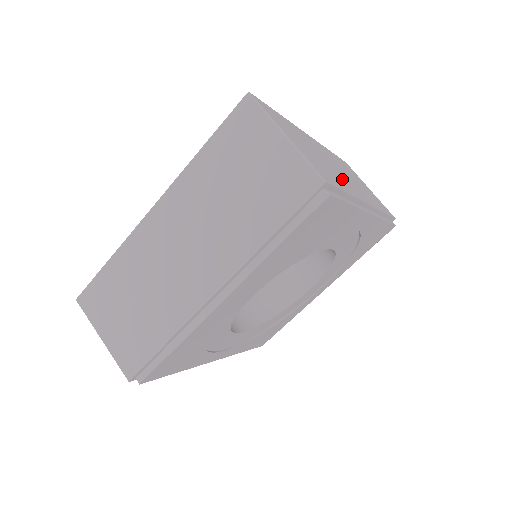
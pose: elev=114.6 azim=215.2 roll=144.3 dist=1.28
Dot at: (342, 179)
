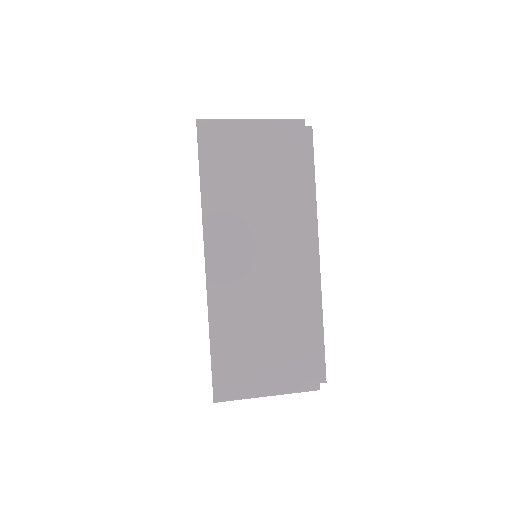
Dot at: occluded
